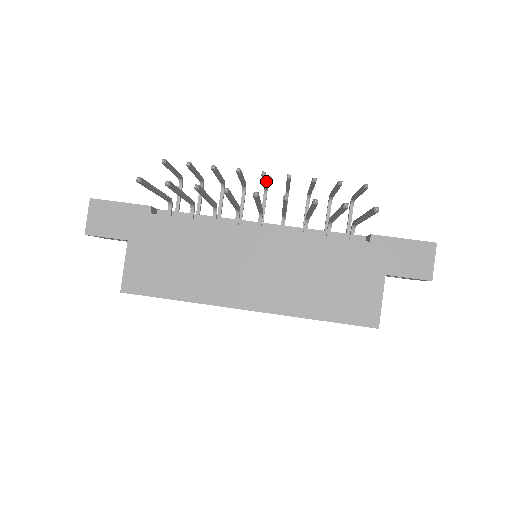
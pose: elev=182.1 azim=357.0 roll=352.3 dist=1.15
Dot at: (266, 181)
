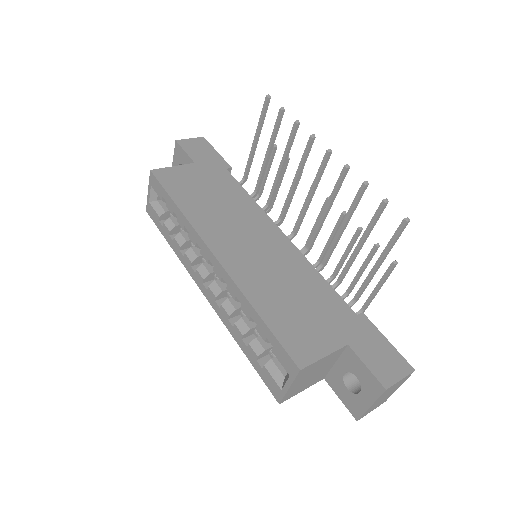
Dot at: occluded
